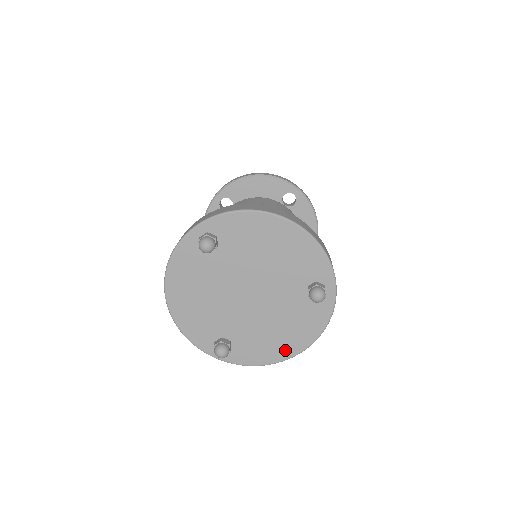
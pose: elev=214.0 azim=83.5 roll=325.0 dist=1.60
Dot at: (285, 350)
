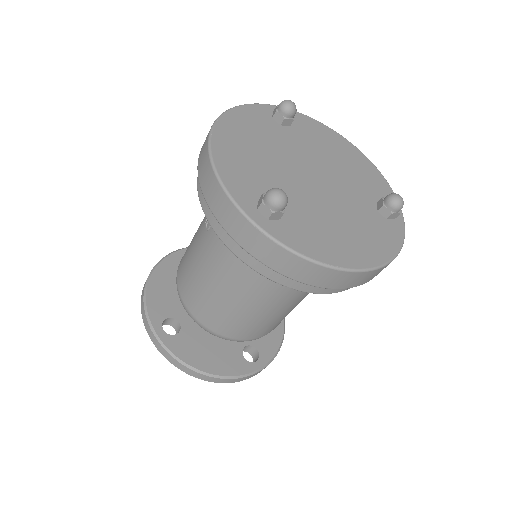
Dot at: (351, 256)
